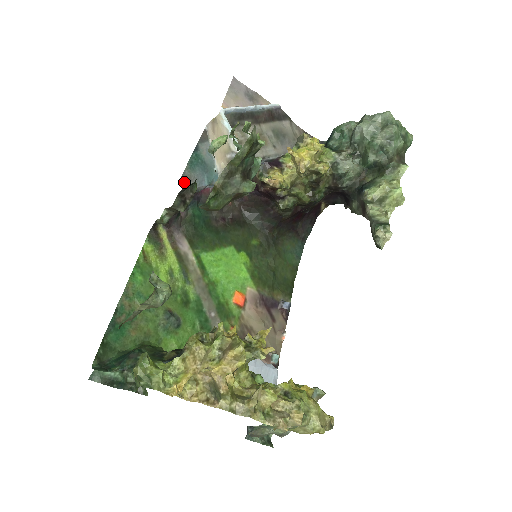
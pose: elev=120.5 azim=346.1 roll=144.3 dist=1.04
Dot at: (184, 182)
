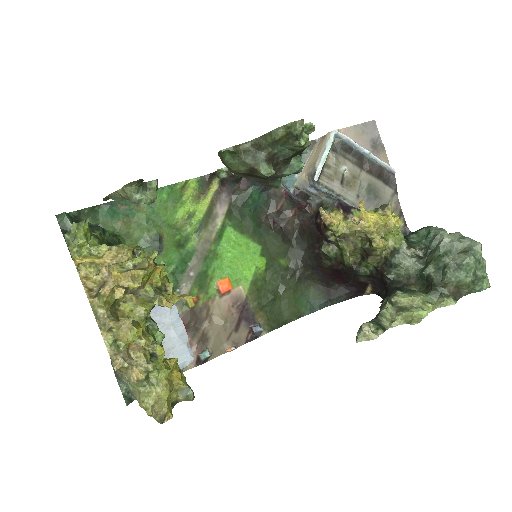
Dot at: occluded
